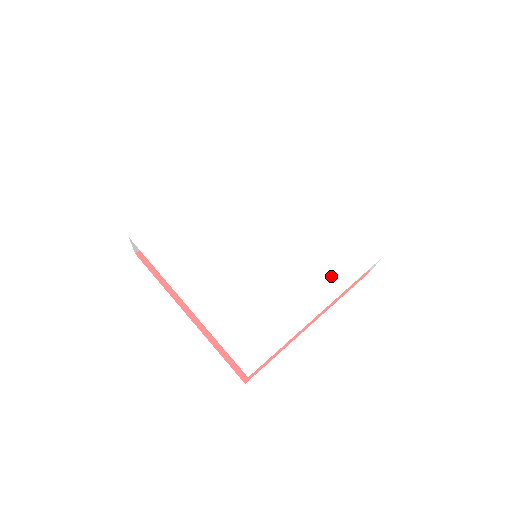
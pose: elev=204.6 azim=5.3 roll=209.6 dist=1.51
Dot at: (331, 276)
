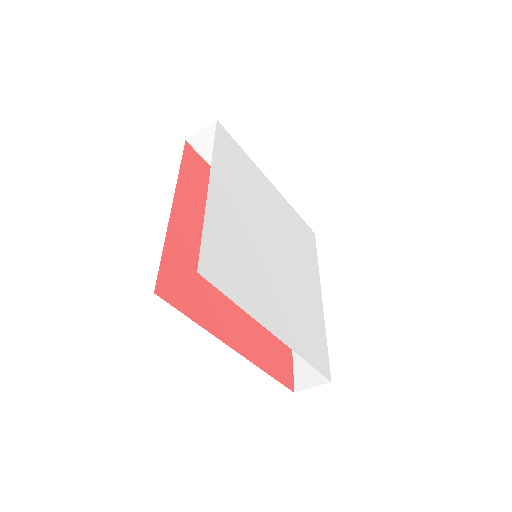
Dot at: (310, 260)
